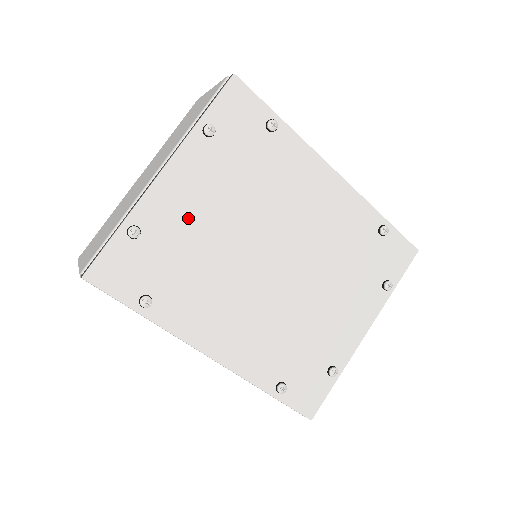
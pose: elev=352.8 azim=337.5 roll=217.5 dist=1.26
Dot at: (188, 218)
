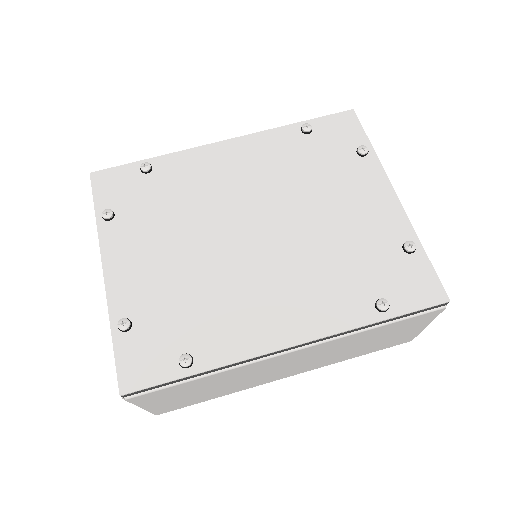
Dot at: (154, 276)
